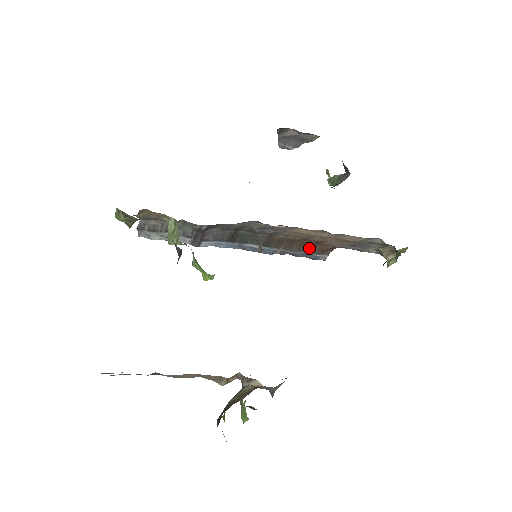
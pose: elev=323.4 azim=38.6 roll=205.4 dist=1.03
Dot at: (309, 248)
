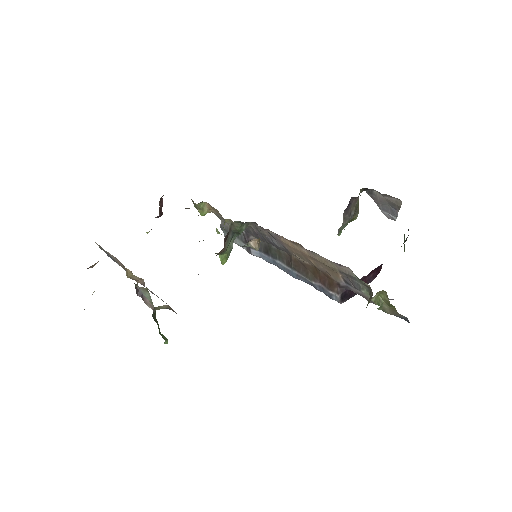
Dot at: (321, 280)
